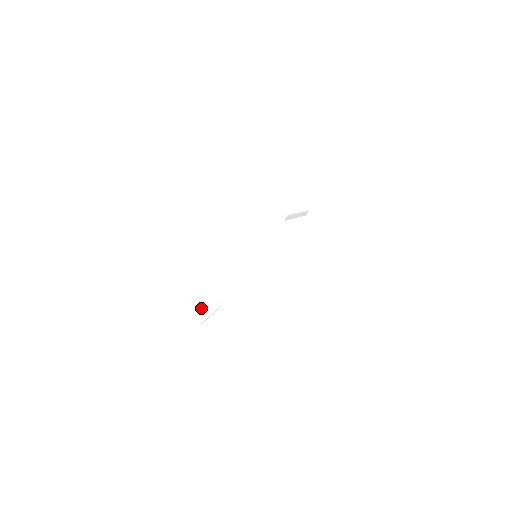
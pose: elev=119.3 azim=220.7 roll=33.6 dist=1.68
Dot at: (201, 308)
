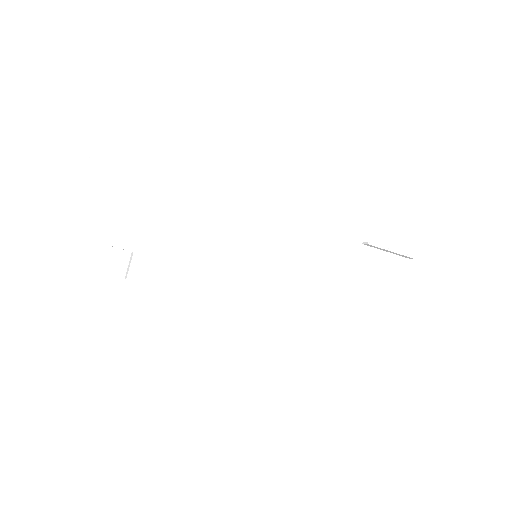
Dot at: (112, 258)
